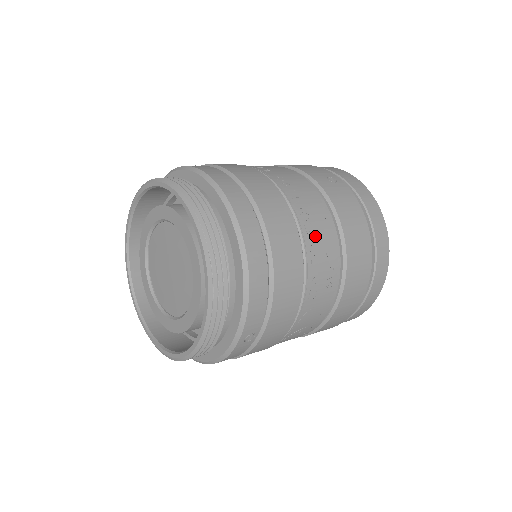
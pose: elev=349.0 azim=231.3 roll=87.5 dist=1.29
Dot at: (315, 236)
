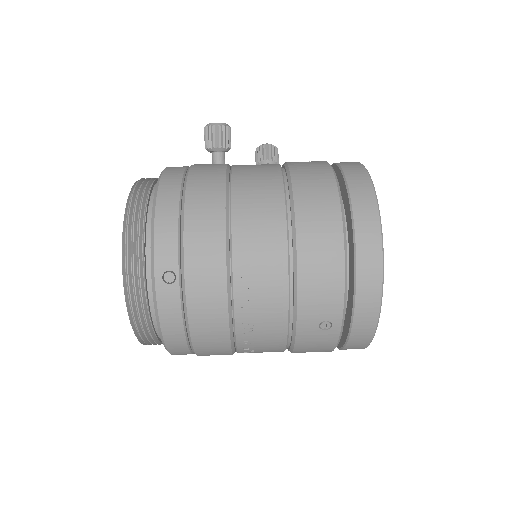
Dot at: occluded
